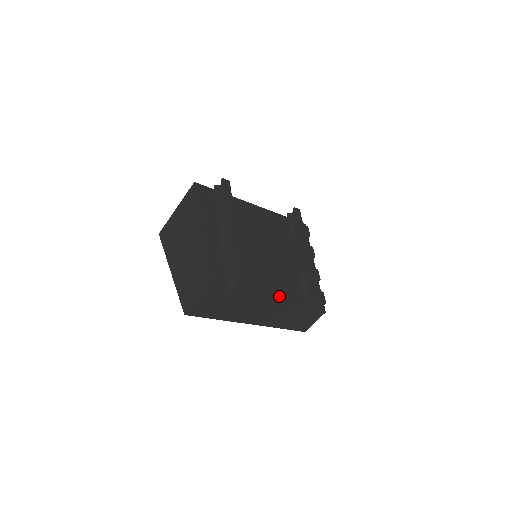
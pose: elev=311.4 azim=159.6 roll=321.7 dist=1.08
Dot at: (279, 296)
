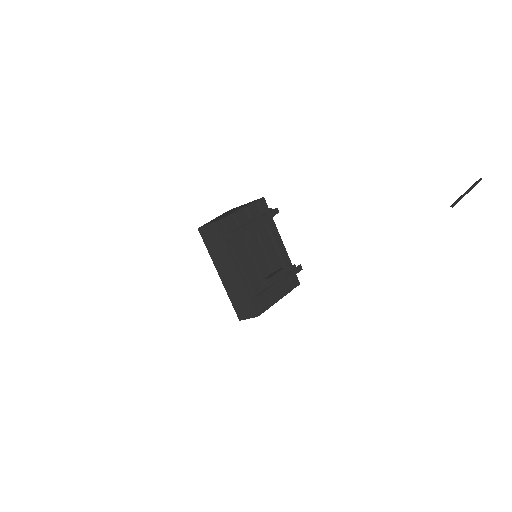
Dot at: (243, 274)
